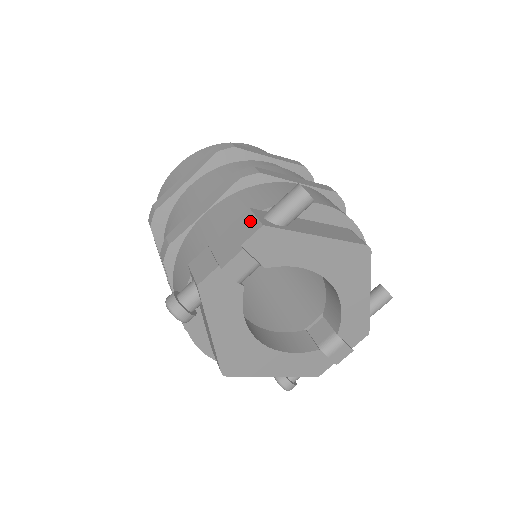
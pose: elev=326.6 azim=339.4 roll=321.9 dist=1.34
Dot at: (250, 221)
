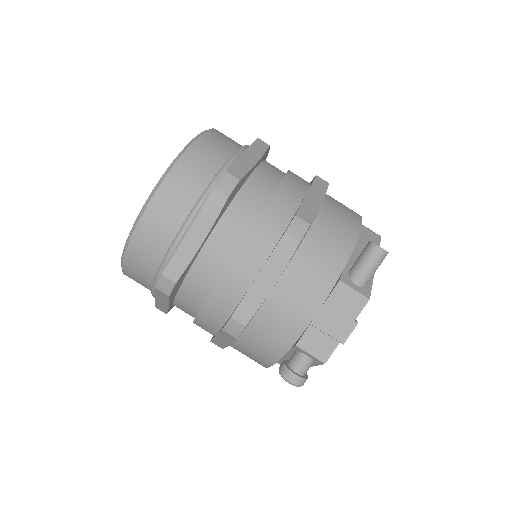
Dot at: (351, 296)
